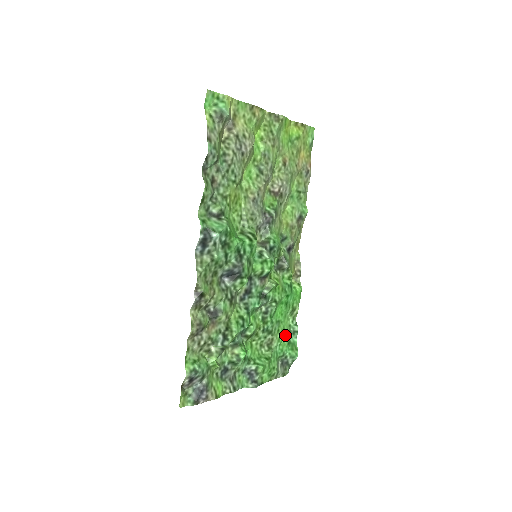
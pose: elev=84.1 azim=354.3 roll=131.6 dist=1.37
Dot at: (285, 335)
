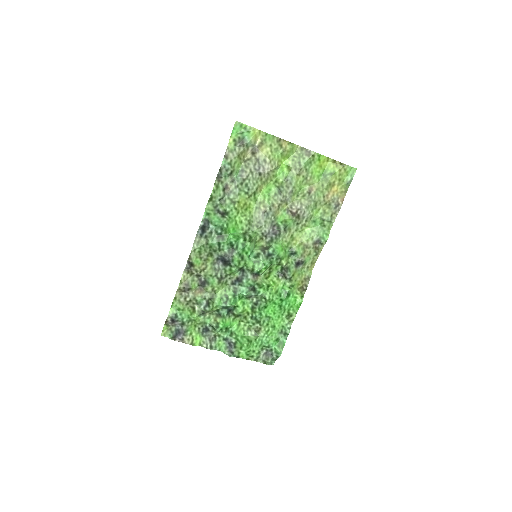
Dot at: (274, 331)
